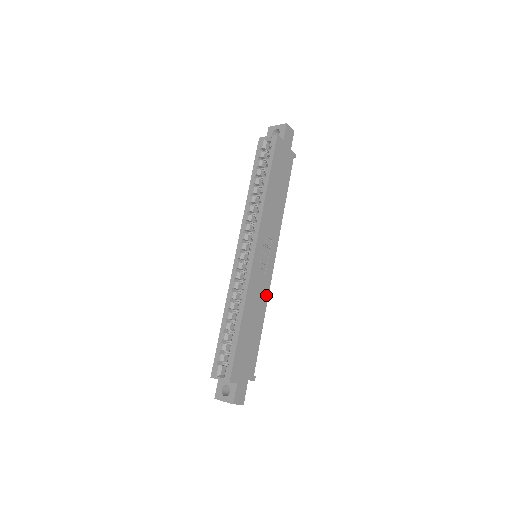
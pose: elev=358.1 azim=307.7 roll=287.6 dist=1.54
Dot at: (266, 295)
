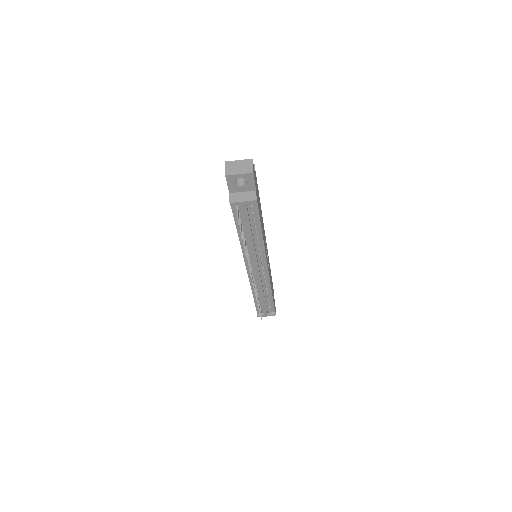
Dot at: (264, 247)
